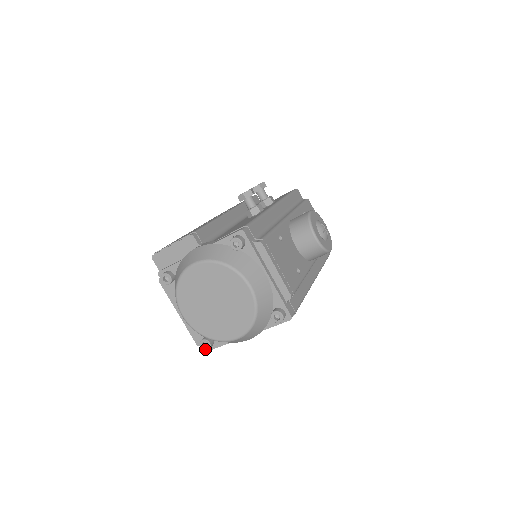
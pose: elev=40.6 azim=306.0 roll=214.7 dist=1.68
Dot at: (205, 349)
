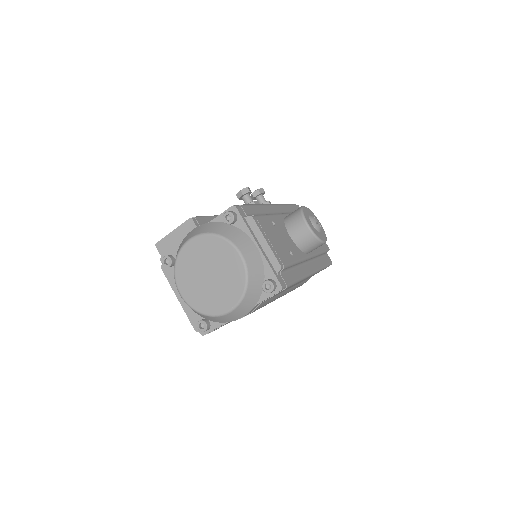
Dot at: (202, 331)
